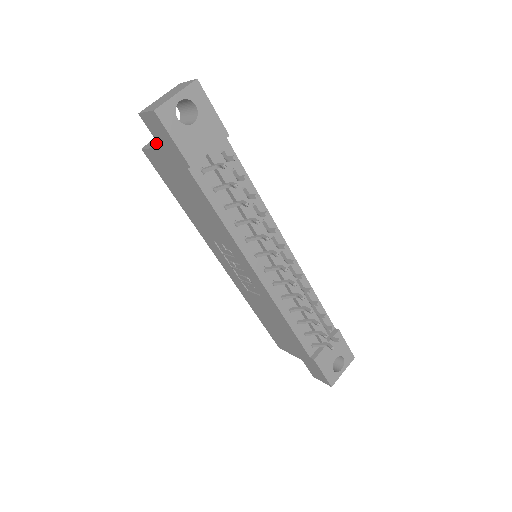
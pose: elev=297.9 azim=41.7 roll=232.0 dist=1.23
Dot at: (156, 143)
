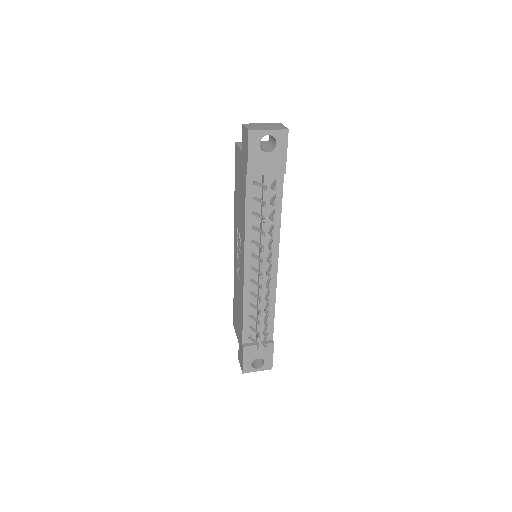
Dot at: occluded
